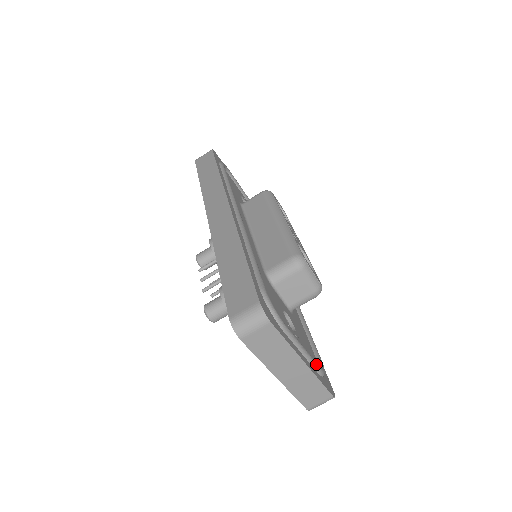
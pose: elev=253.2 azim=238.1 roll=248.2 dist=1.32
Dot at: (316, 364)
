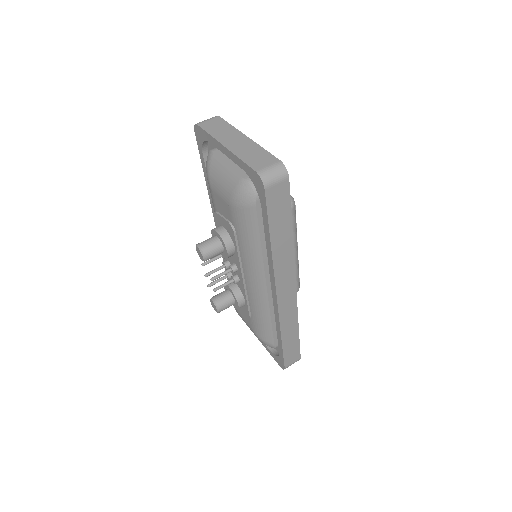
Dot at: occluded
